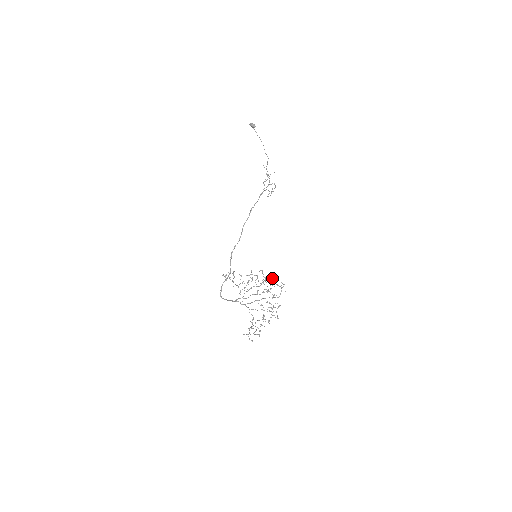
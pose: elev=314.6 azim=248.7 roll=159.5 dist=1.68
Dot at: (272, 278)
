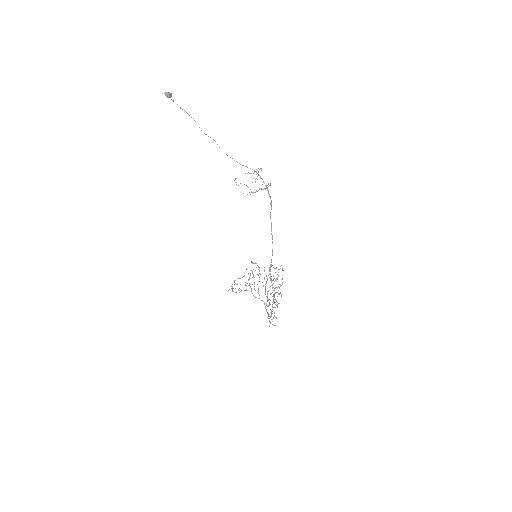
Dot at: (271, 266)
